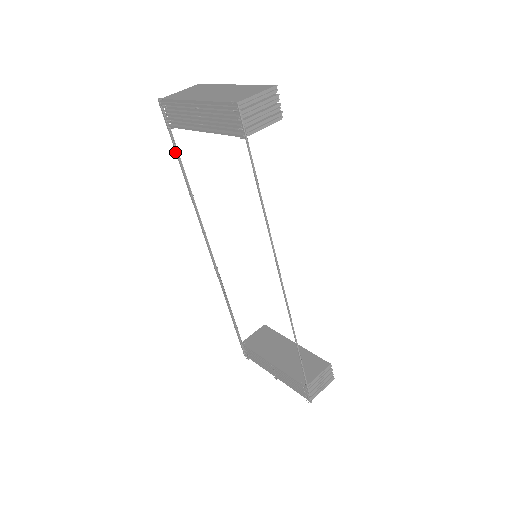
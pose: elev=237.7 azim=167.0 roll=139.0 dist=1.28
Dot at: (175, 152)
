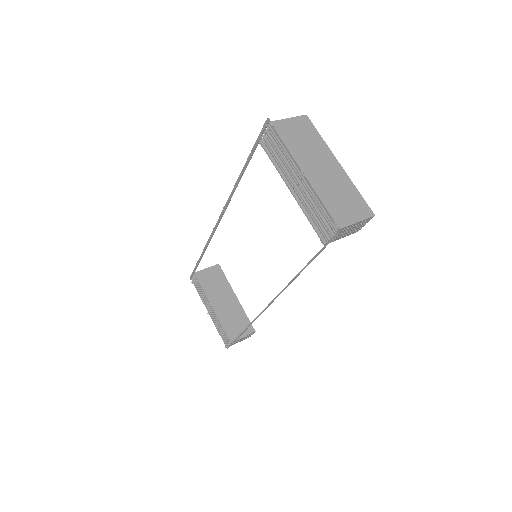
Dot at: (248, 157)
